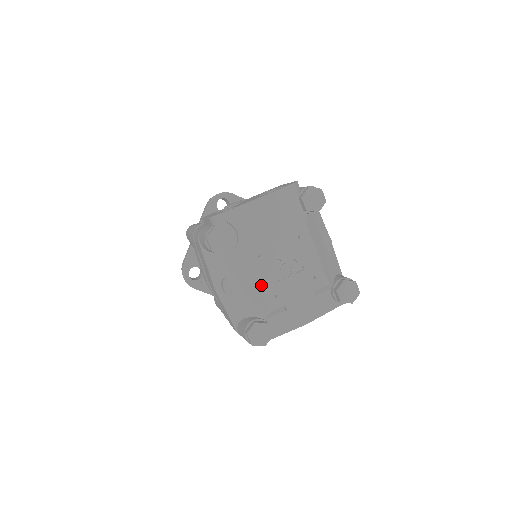
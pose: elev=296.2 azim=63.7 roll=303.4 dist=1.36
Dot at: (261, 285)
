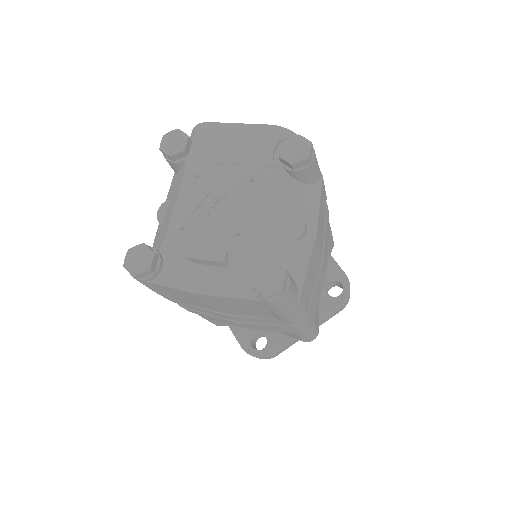
Dot at: (178, 208)
